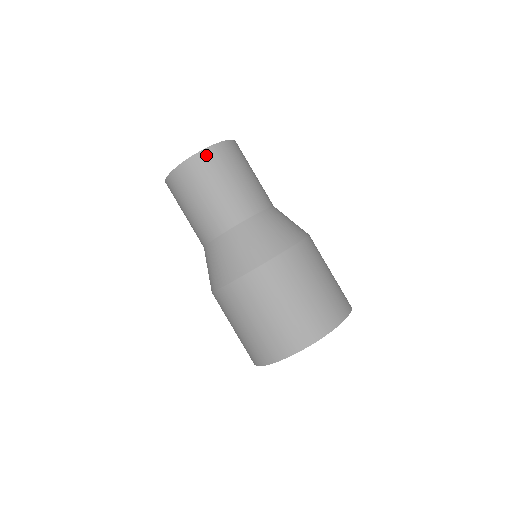
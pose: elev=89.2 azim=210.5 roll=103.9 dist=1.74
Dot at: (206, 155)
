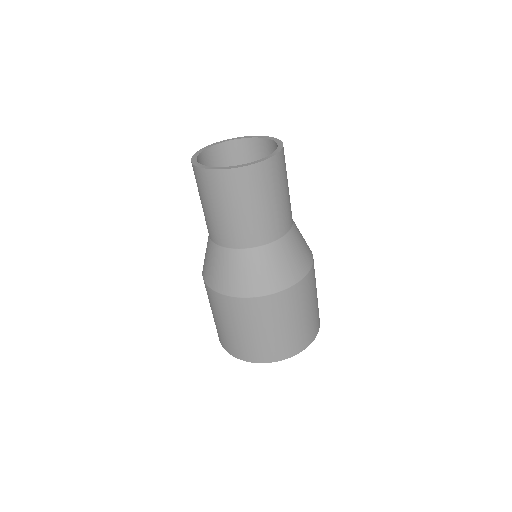
Dot at: (206, 175)
